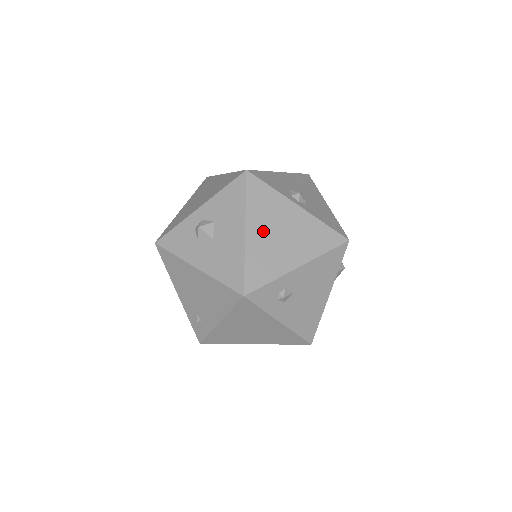
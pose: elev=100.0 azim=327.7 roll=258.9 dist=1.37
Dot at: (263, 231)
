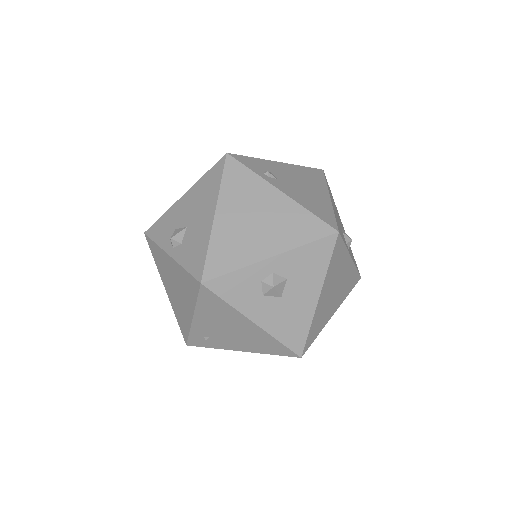
Dot at: (328, 293)
